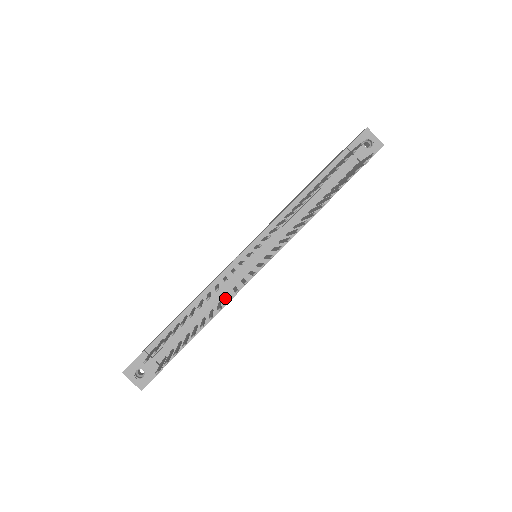
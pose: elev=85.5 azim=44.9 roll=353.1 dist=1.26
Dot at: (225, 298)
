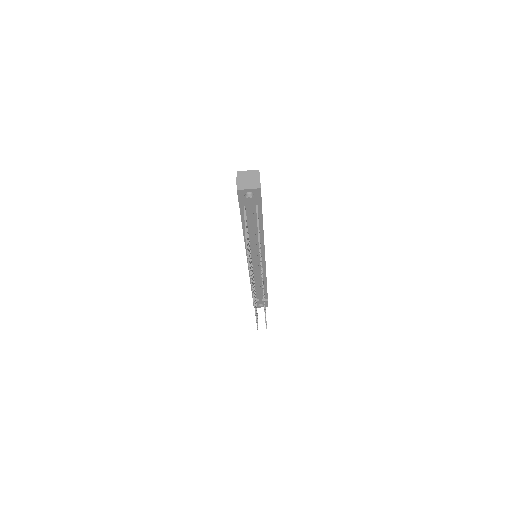
Dot at: (263, 276)
